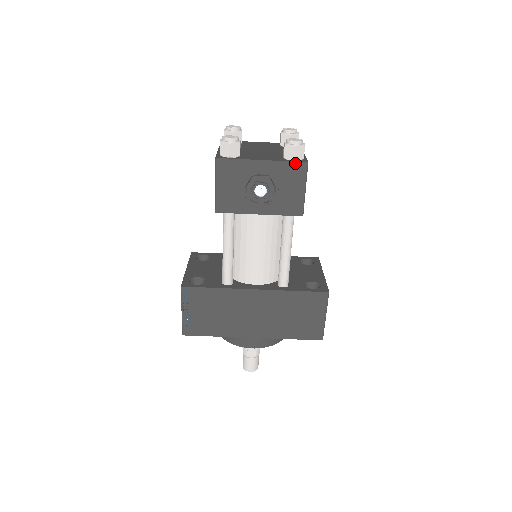
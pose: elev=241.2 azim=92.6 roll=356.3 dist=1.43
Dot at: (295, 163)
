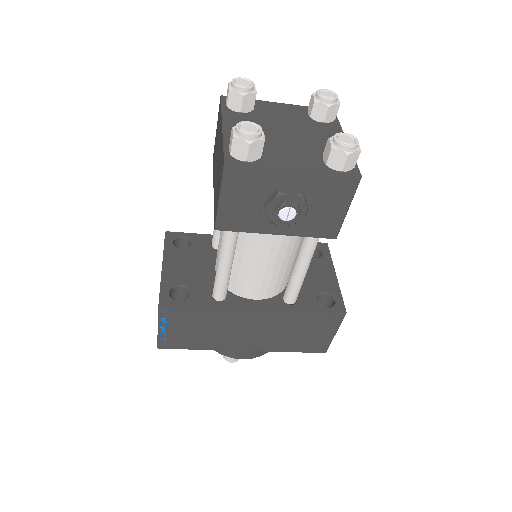
Dot at: (343, 177)
